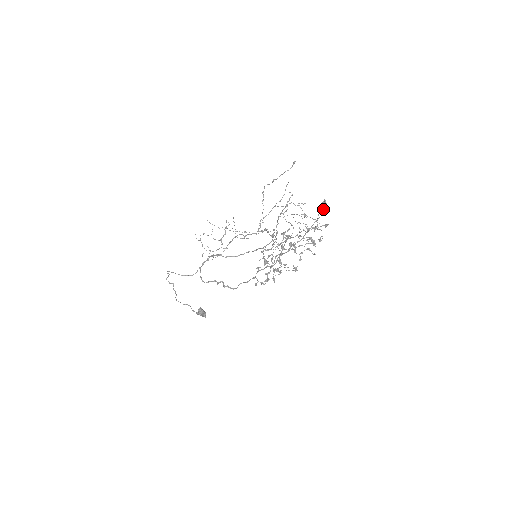
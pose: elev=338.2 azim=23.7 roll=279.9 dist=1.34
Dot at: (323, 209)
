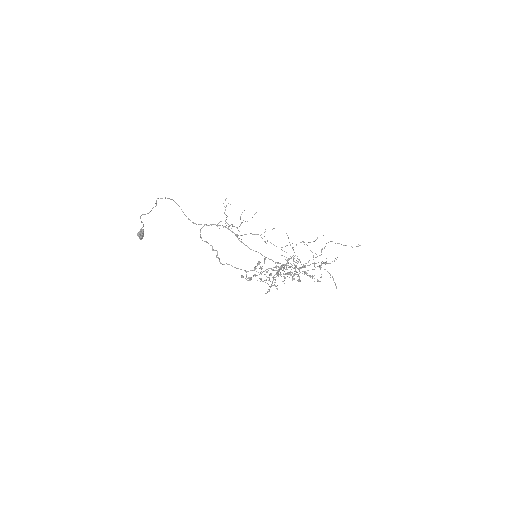
Dot at: occluded
